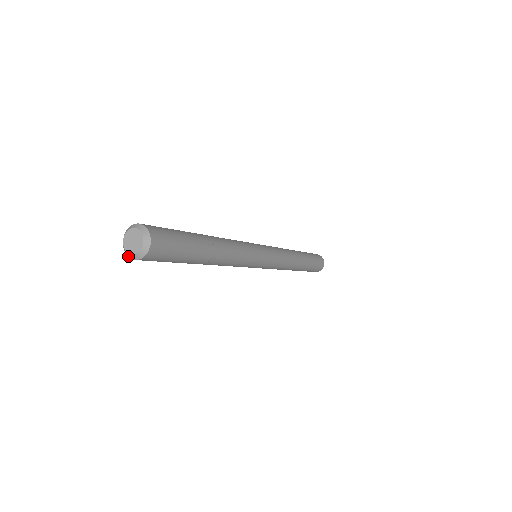
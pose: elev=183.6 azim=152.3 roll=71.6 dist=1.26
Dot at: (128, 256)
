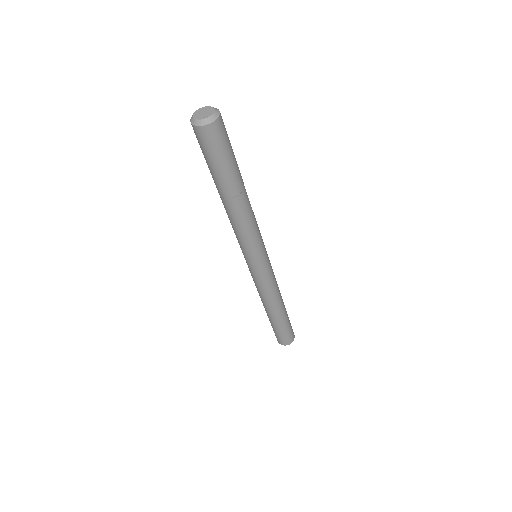
Dot at: (193, 123)
